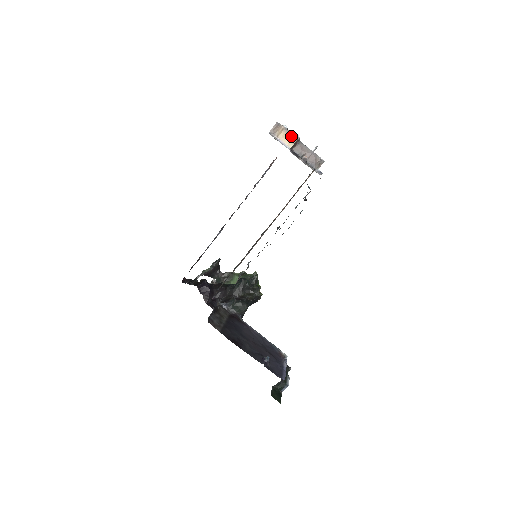
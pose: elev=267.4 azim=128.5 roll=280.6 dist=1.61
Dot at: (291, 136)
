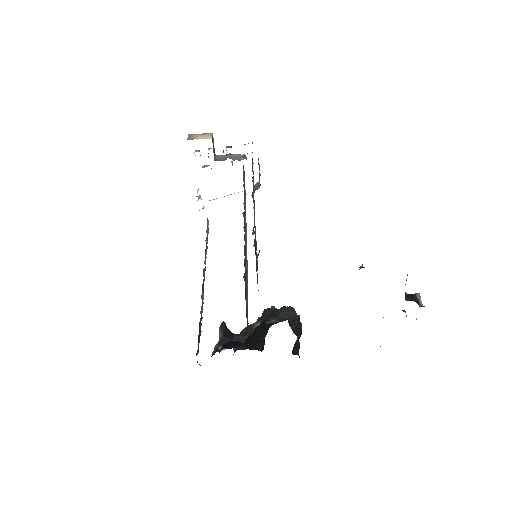
Dot at: (206, 135)
